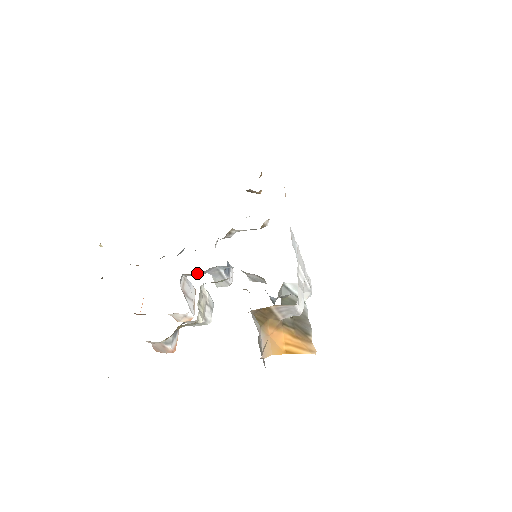
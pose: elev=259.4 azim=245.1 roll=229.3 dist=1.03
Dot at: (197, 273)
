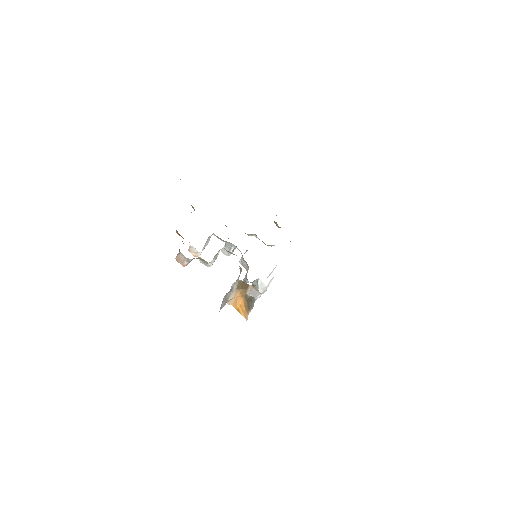
Dot at: (221, 239)
